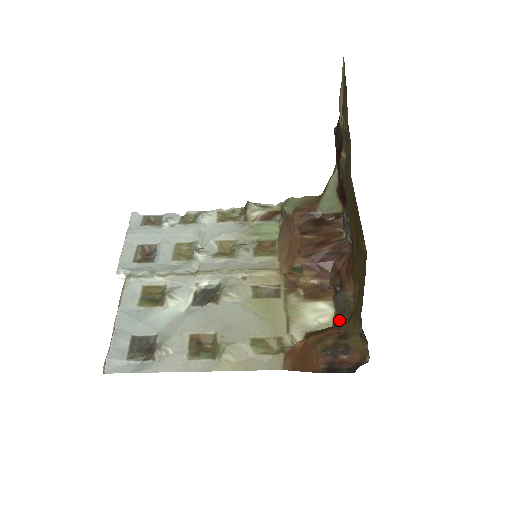
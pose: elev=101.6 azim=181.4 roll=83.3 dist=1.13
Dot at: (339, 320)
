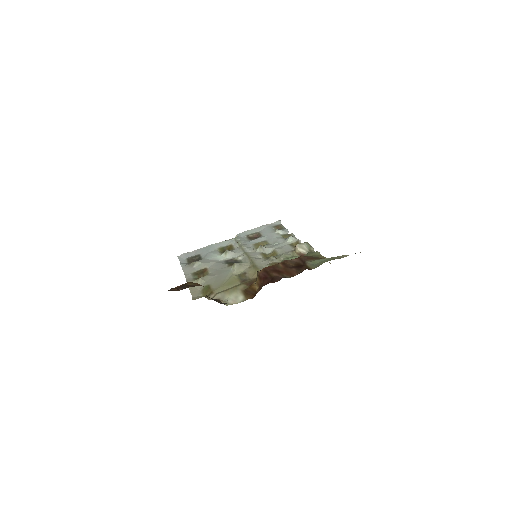
Dot at: occluded
